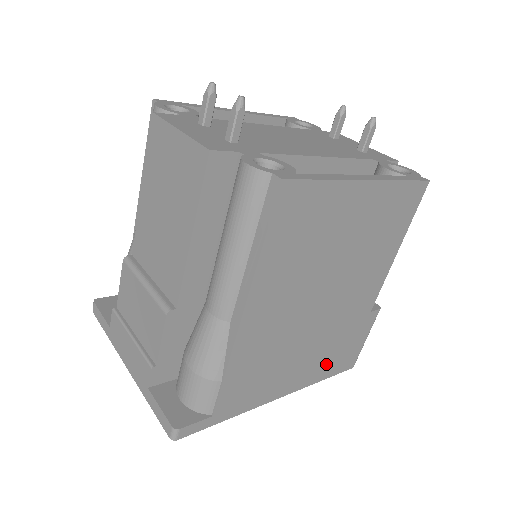
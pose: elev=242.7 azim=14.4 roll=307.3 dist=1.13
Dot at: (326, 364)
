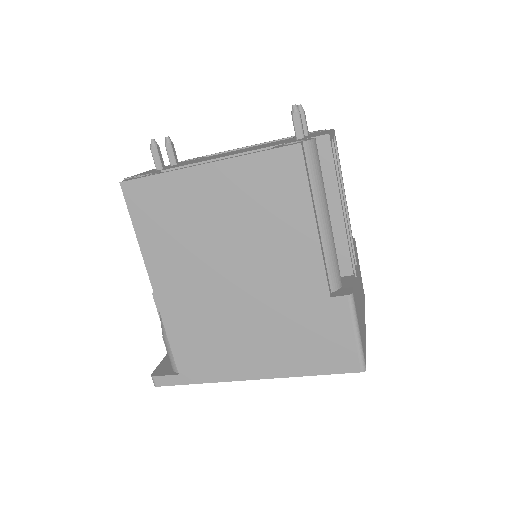
Dot at: (300, 355)
